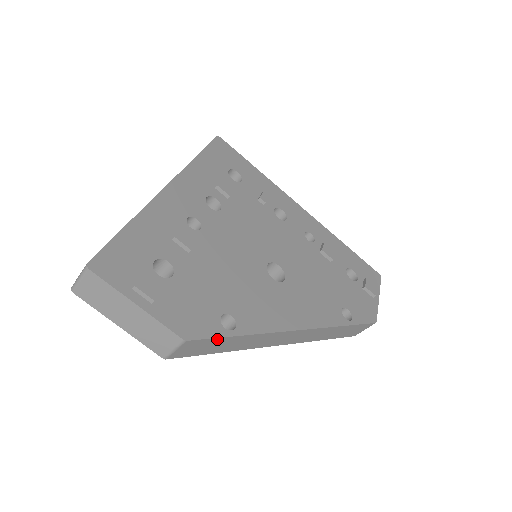
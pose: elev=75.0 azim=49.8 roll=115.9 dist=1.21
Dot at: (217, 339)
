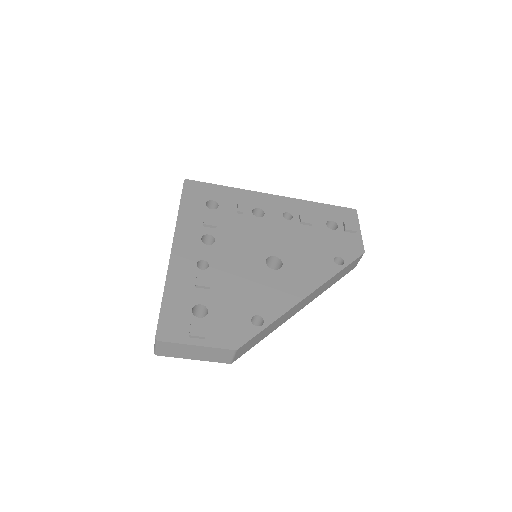
Dot at: (256, 336)
